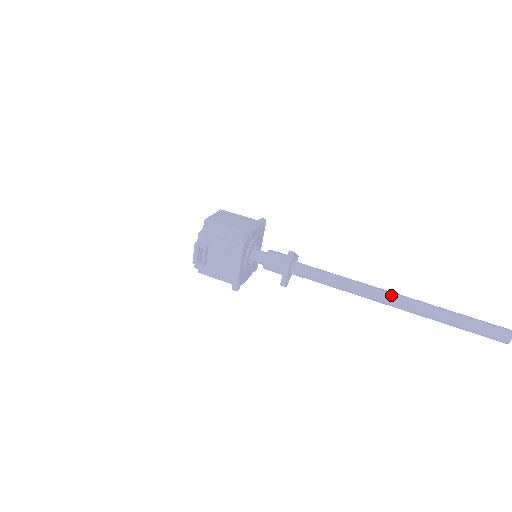
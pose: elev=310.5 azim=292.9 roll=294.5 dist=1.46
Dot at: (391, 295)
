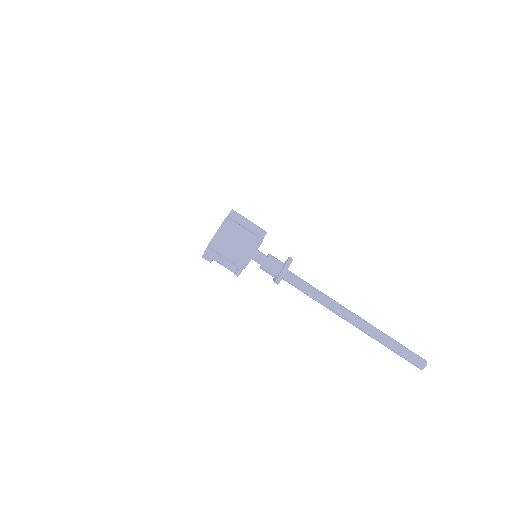
Dot at: (350, 321)
